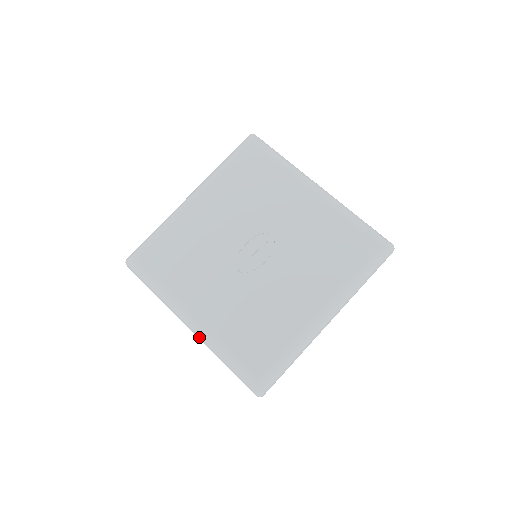
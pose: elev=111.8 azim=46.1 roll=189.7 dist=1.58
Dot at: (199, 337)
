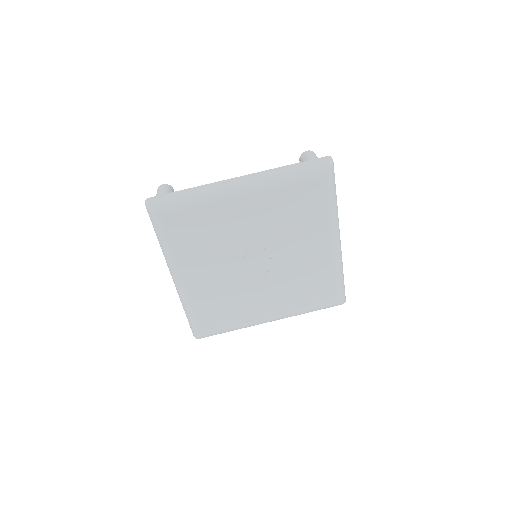
Dot at: occluded
